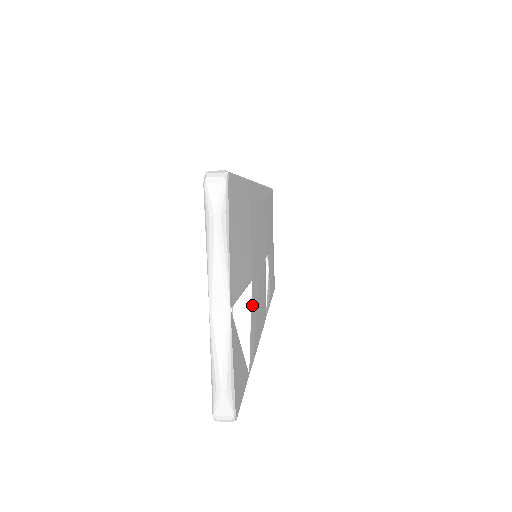
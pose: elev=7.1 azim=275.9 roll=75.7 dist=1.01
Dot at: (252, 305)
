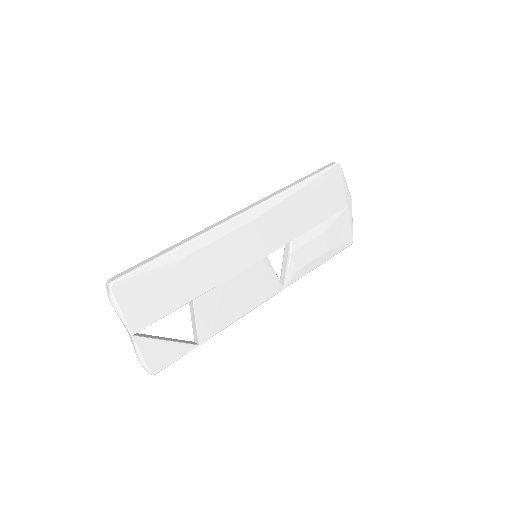
Dot at: (199, 311)
